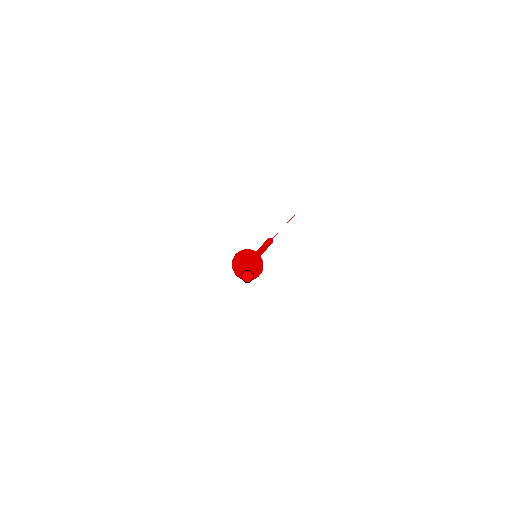
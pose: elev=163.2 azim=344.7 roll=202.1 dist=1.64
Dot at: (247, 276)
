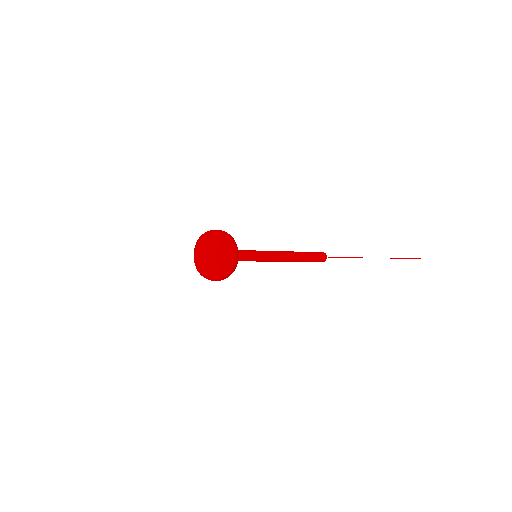
Dot at: (201, 269)
